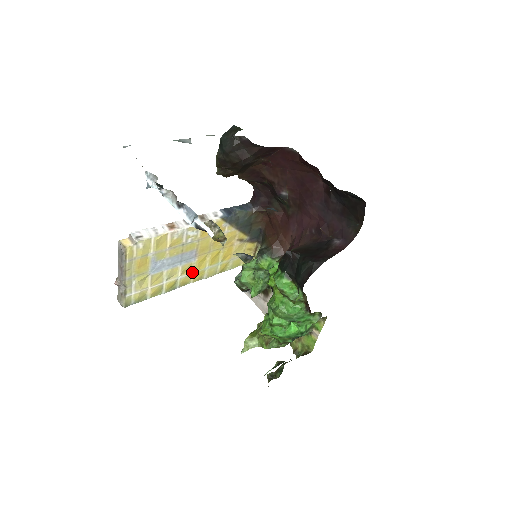
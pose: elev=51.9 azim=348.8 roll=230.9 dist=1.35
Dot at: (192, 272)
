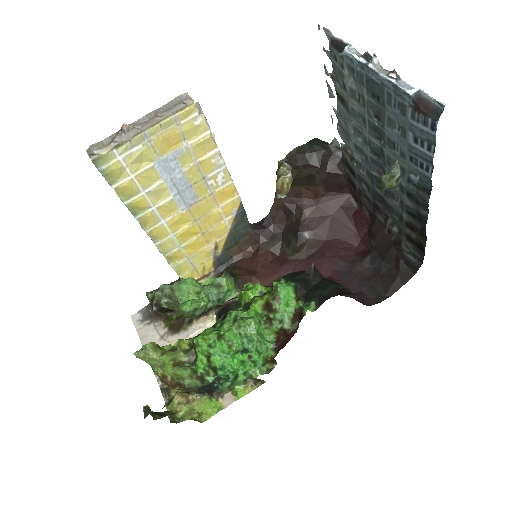
Dot at: (163, 220)
